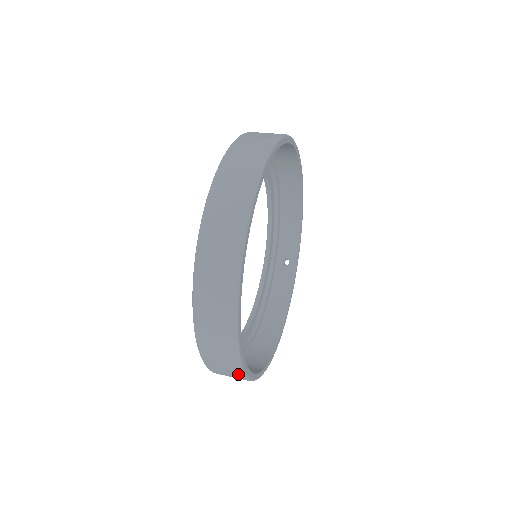
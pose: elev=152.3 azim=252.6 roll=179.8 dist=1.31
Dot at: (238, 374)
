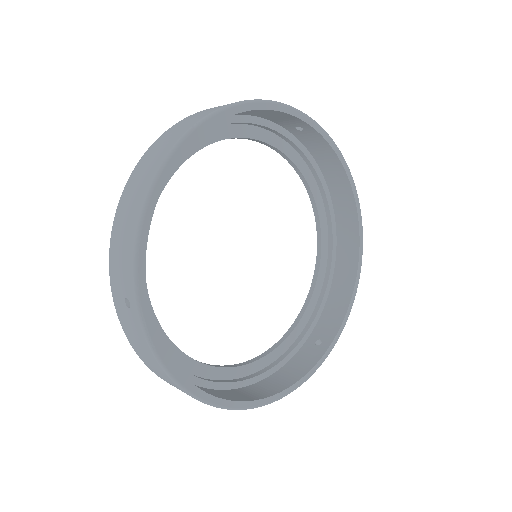
Dot at: (133, 308)
